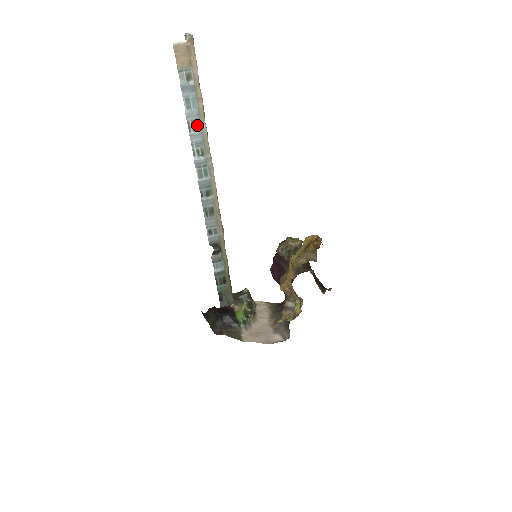
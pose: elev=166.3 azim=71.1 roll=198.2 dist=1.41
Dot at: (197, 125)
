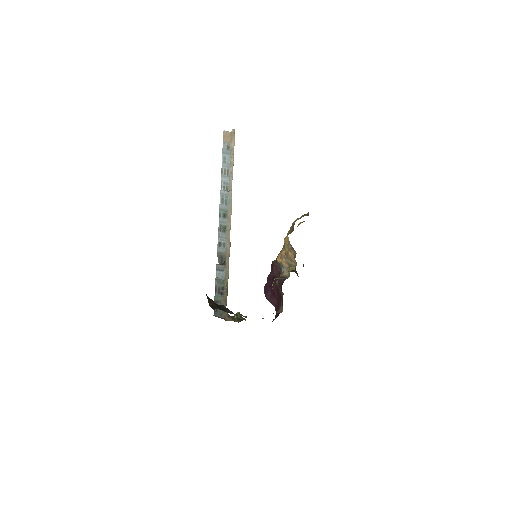
Dot at: (227, 172)
